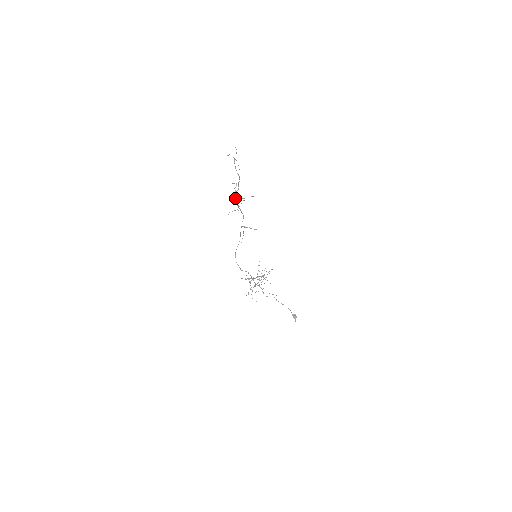
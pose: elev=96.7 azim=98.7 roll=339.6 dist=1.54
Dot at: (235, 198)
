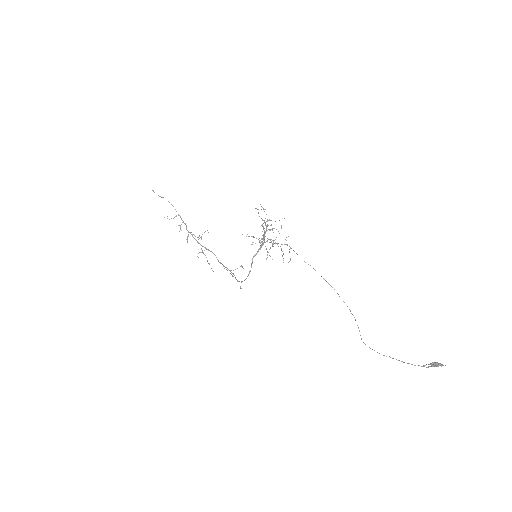
Dot at: occluded
